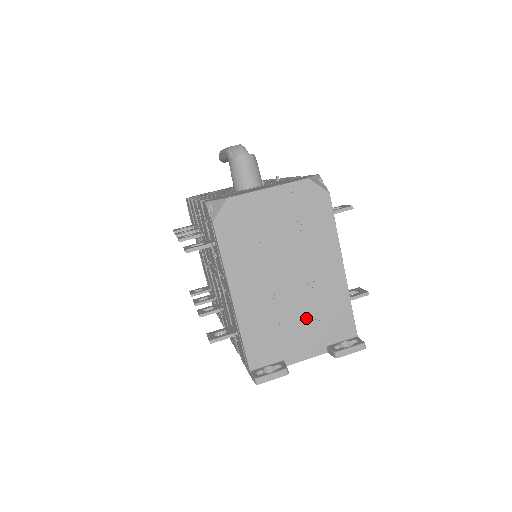
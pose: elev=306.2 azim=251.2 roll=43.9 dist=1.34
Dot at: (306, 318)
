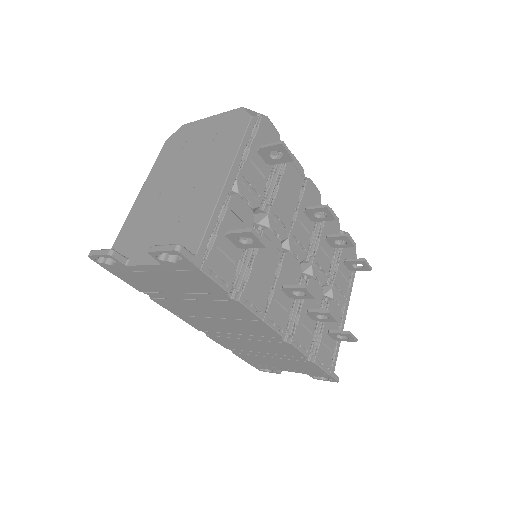
Dot at: (169, 223)
